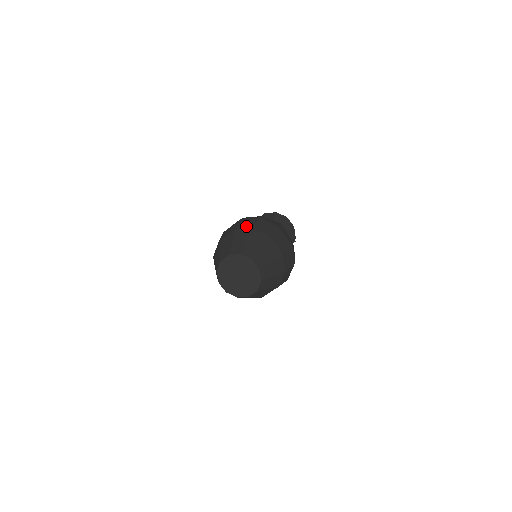
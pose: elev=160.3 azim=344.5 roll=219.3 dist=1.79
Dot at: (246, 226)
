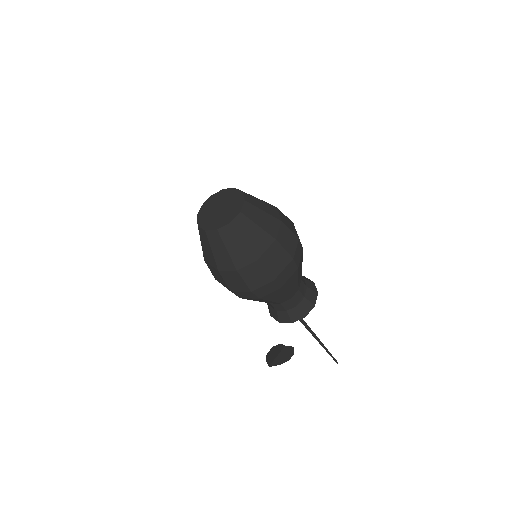
Dot at: occluded
